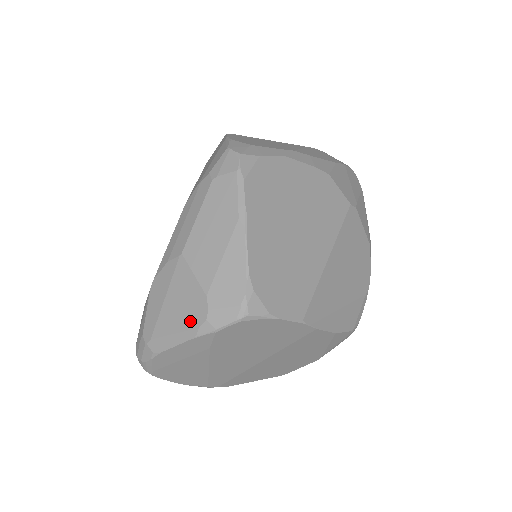
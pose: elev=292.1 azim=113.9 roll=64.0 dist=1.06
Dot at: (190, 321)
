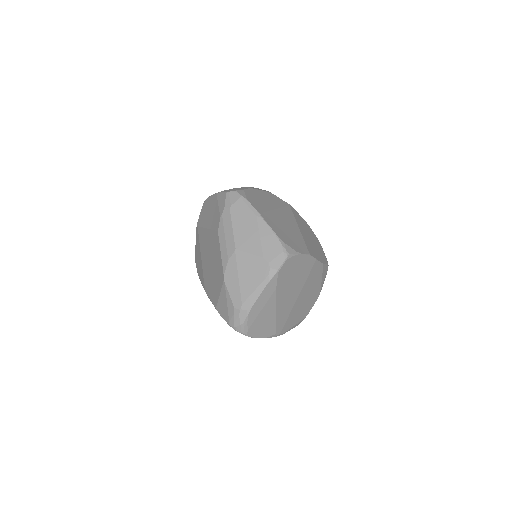
Dot at: (261, 276)
